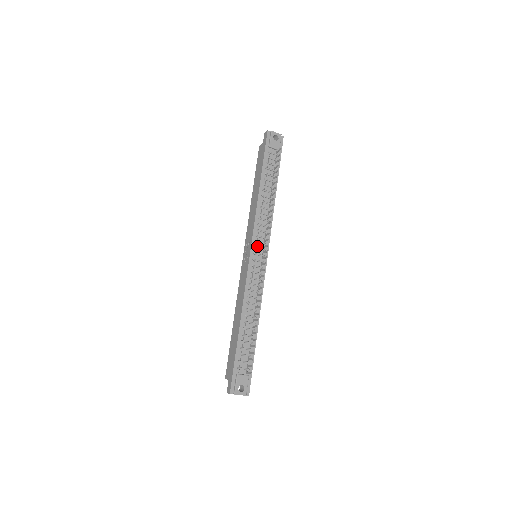
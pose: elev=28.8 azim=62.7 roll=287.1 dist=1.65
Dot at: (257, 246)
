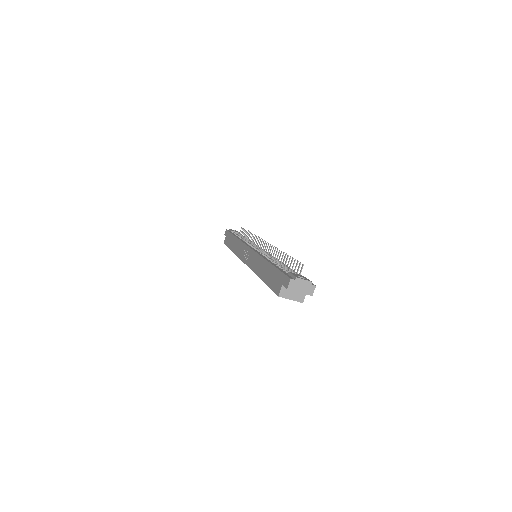
Dot at: occluded
